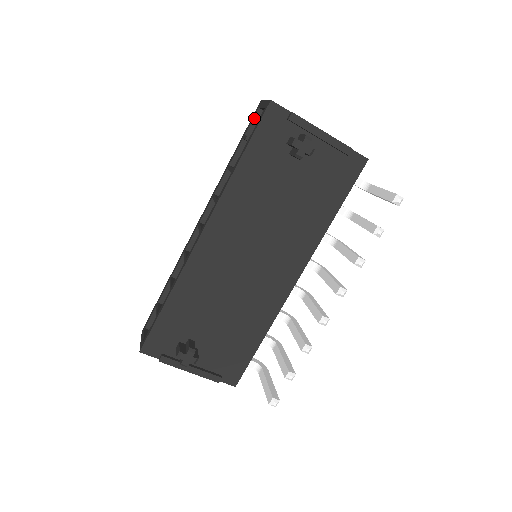
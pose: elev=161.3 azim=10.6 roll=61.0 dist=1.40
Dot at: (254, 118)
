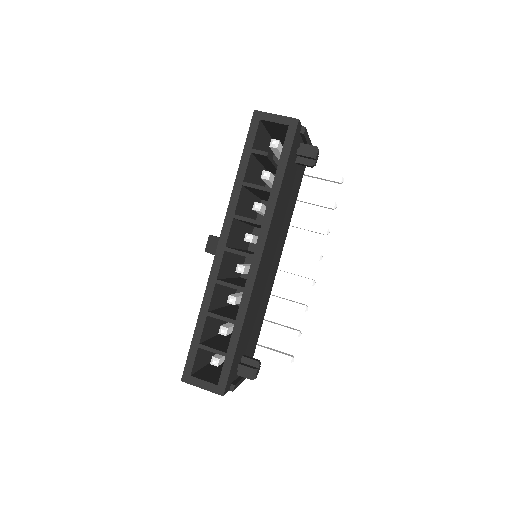
Dot at: (257, 130)
